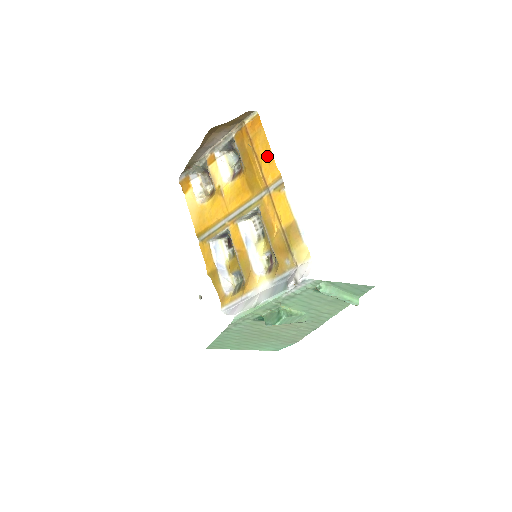
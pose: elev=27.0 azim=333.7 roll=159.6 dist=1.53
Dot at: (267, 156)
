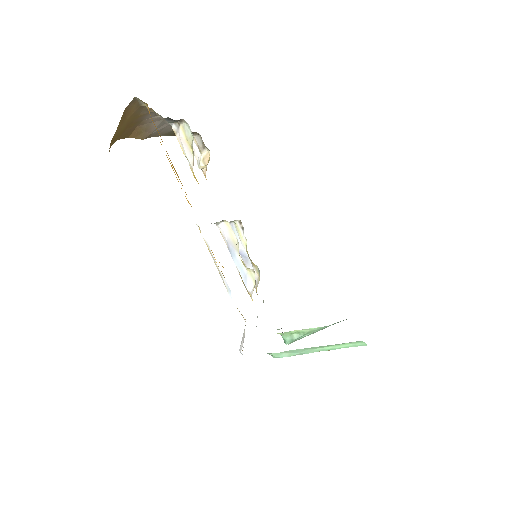
Dot at: occluded
